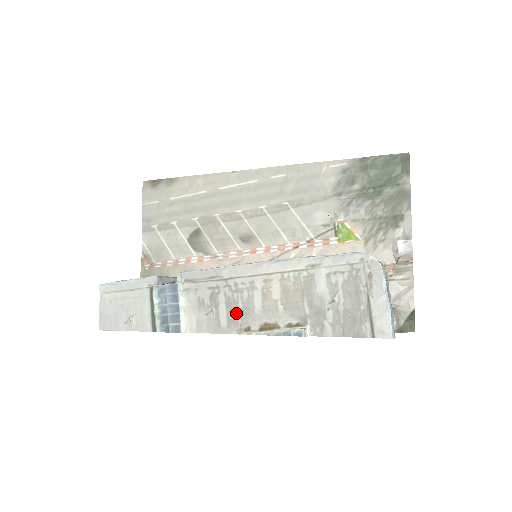
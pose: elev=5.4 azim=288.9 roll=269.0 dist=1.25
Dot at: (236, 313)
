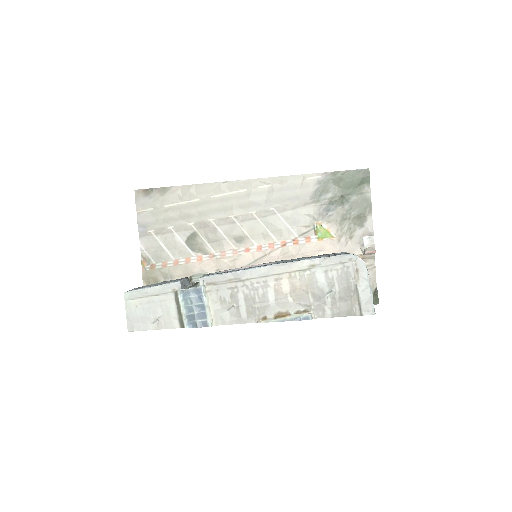
Dot at: (254, 306)
